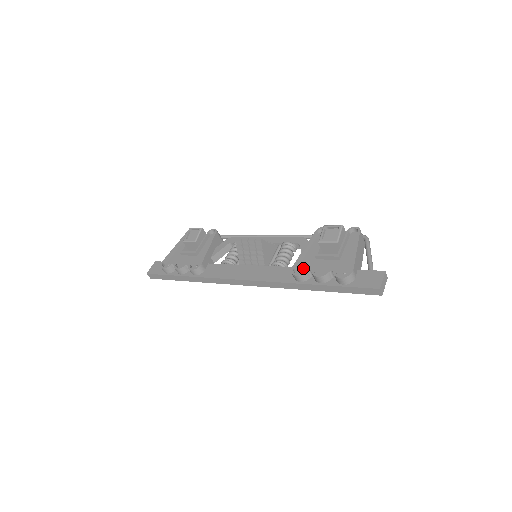
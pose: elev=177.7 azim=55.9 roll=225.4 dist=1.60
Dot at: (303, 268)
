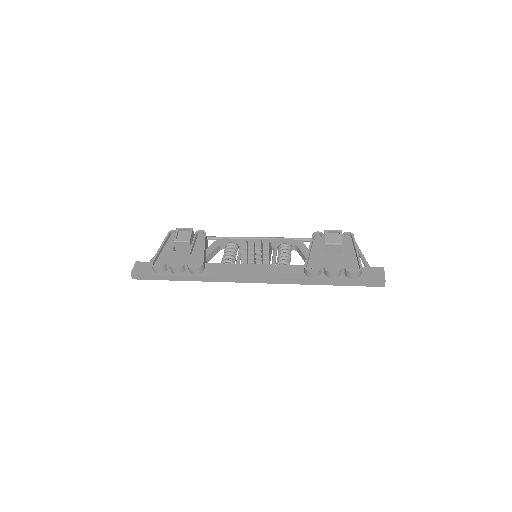
Dot at: (313, 266)
